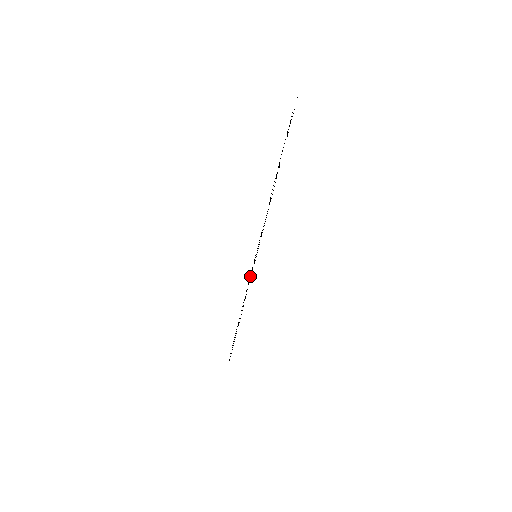
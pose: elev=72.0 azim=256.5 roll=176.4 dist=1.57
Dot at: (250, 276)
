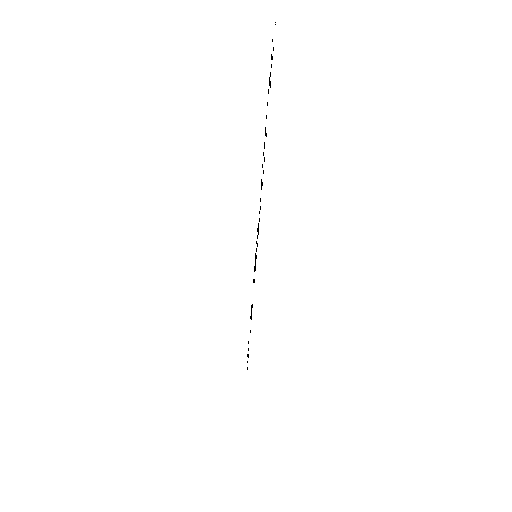
Dot at: occluded
